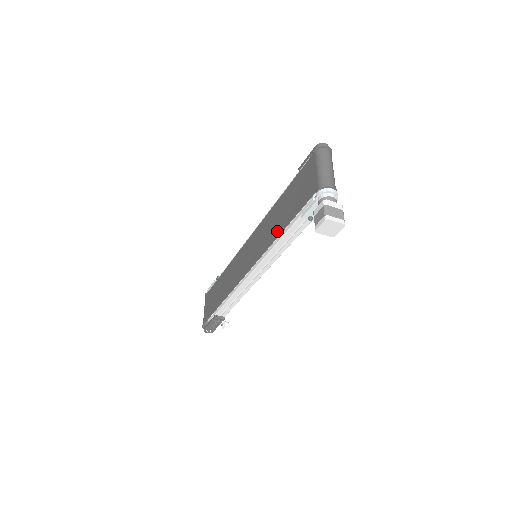
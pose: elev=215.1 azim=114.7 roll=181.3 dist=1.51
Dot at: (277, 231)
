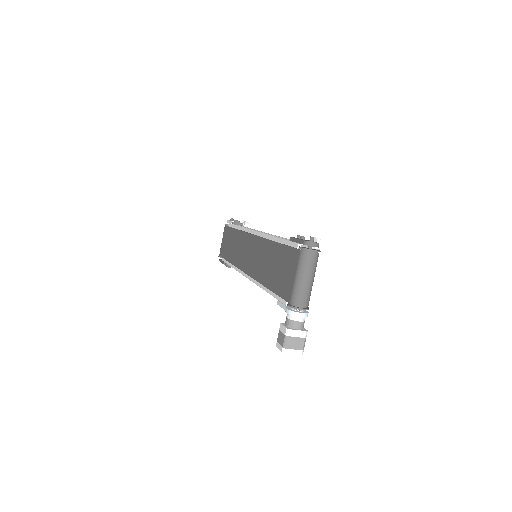
Dot at: (264, 279)
